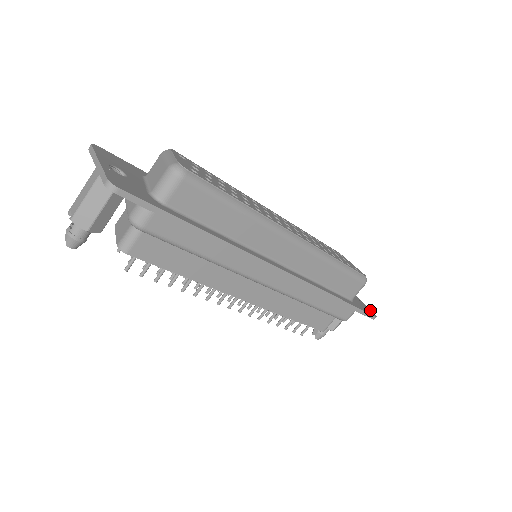
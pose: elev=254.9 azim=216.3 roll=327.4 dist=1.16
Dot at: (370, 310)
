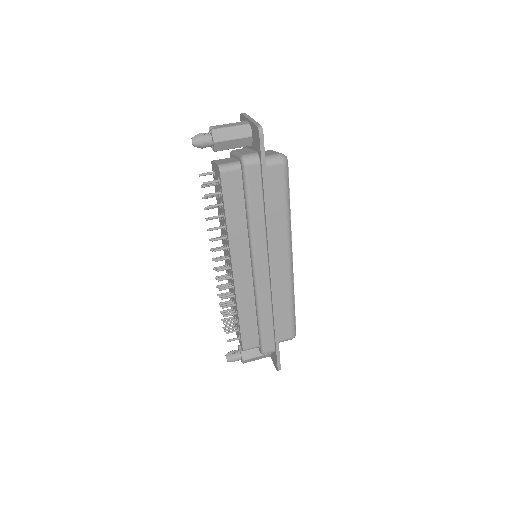
Dot at: occluded
